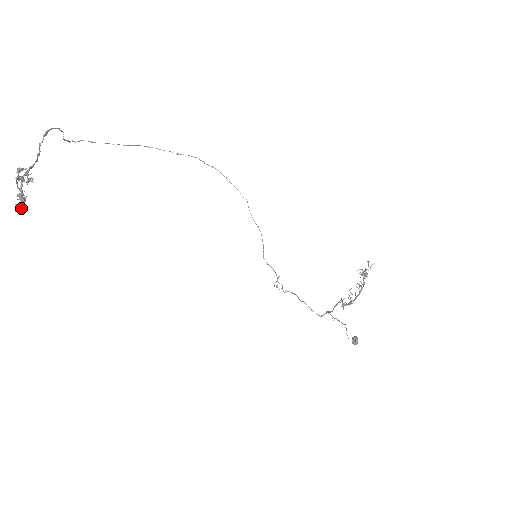
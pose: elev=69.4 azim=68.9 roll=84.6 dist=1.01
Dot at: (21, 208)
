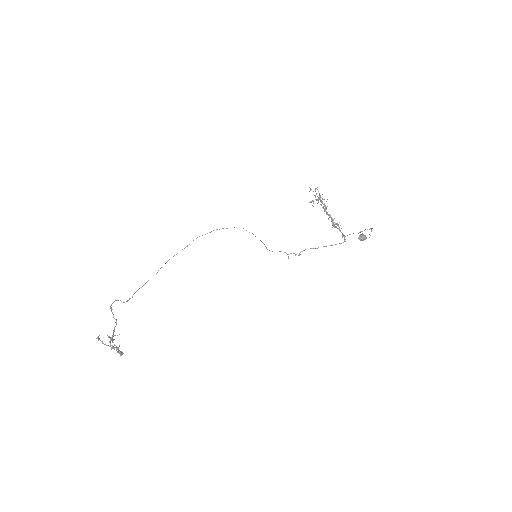
Dot at: (122, 353)
